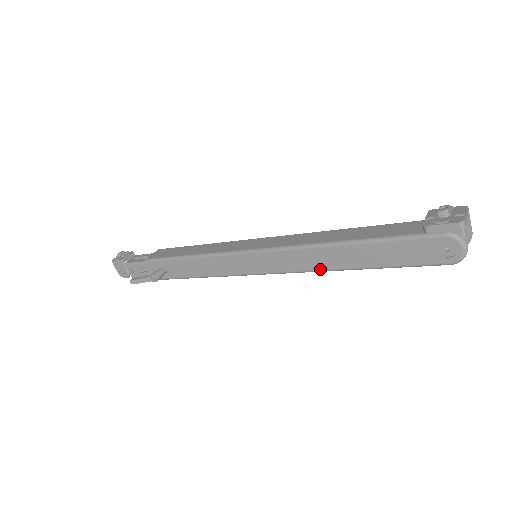
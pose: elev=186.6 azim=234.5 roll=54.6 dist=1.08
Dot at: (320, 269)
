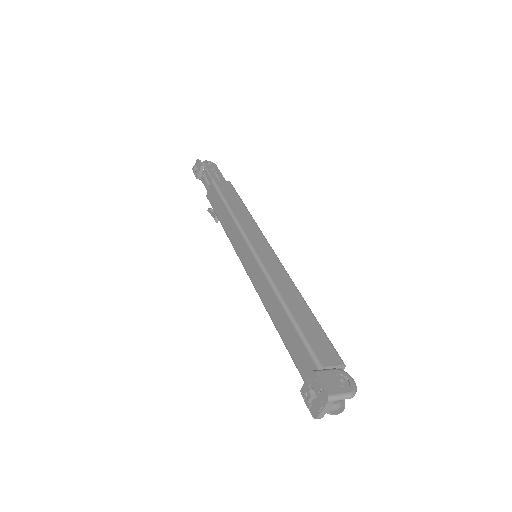
Dot at: occluded
